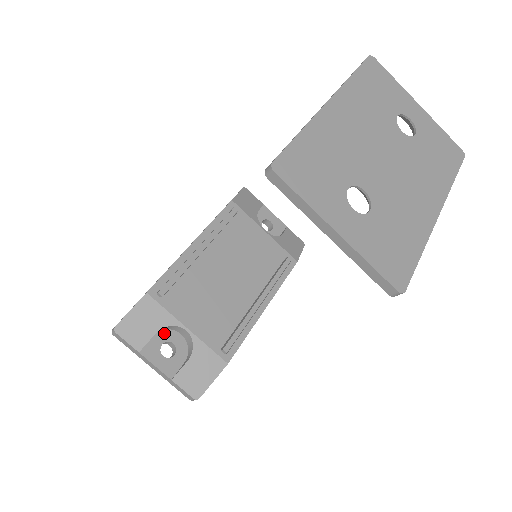
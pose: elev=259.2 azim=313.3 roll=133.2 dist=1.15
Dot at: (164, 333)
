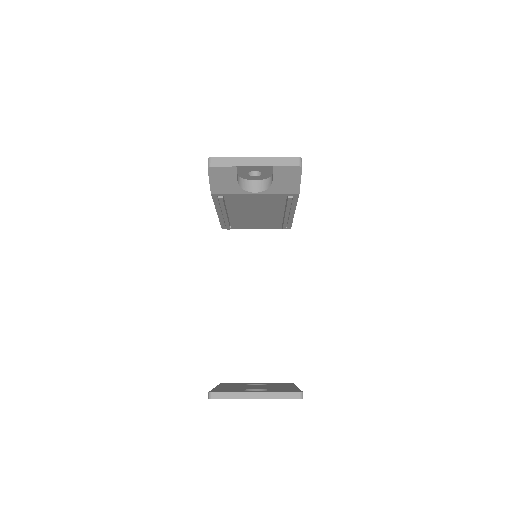
Dot at: occluded
